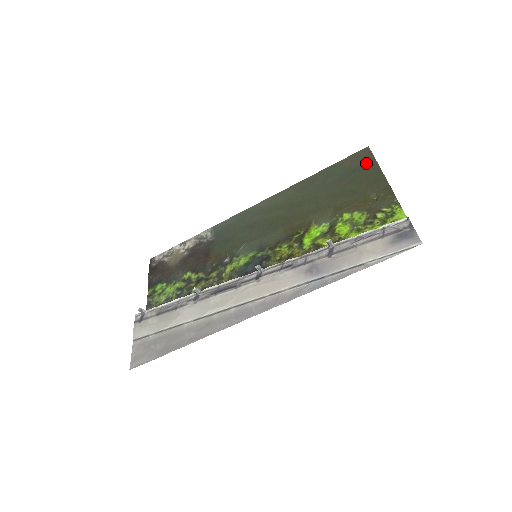
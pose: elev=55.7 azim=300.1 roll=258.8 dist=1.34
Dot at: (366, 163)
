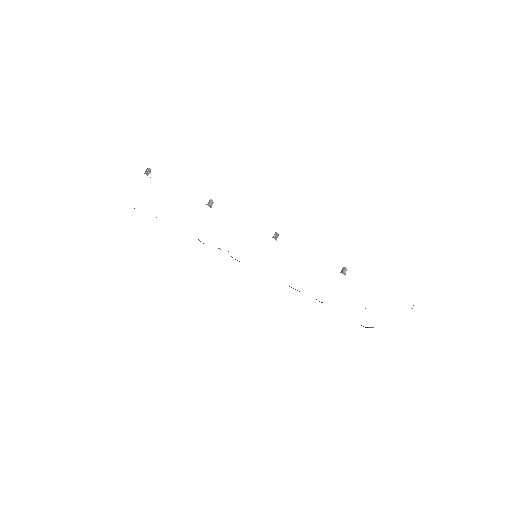
Dot at: occluded
